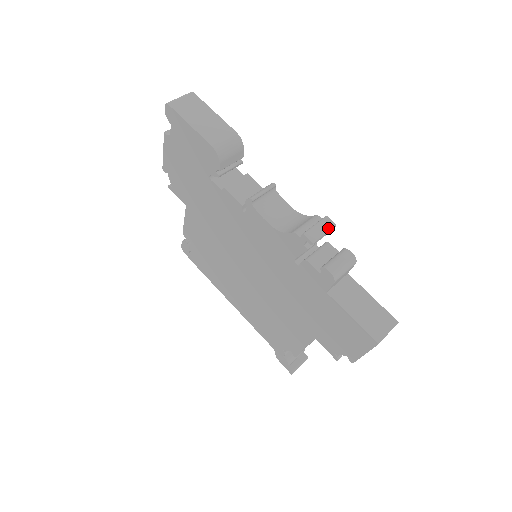
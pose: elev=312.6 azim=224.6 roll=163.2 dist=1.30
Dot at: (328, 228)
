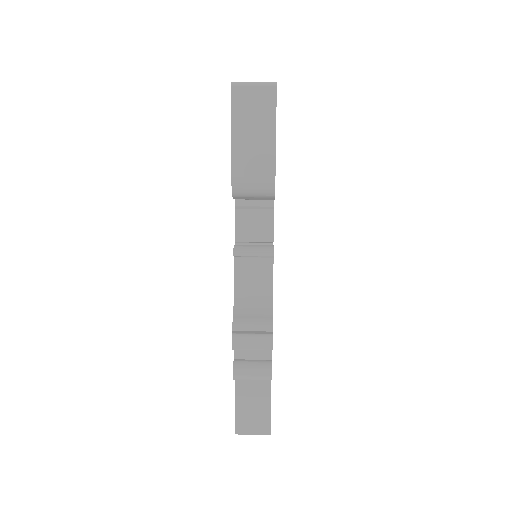
Dot at: (261, 347)
